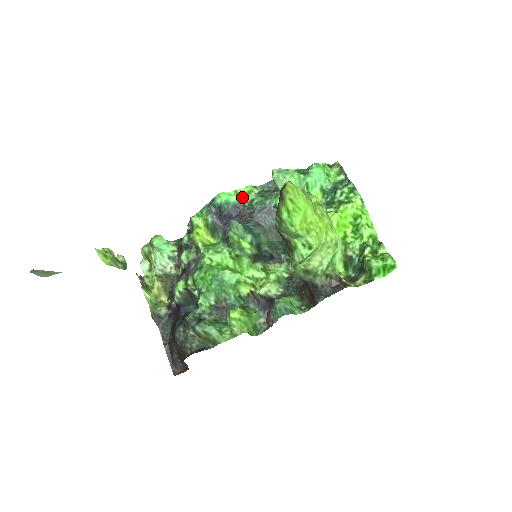
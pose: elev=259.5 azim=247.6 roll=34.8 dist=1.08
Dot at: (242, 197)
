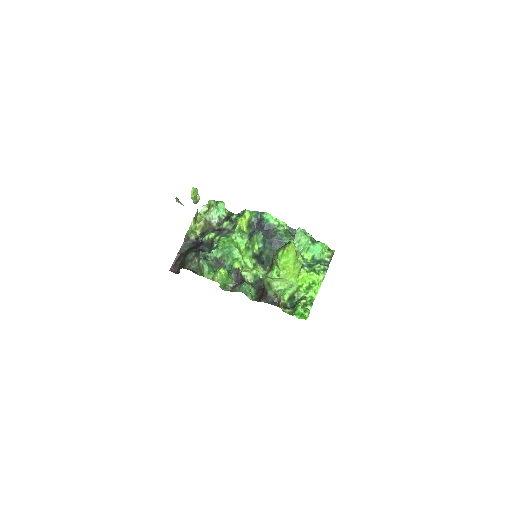
Dot at: (277, 224)
